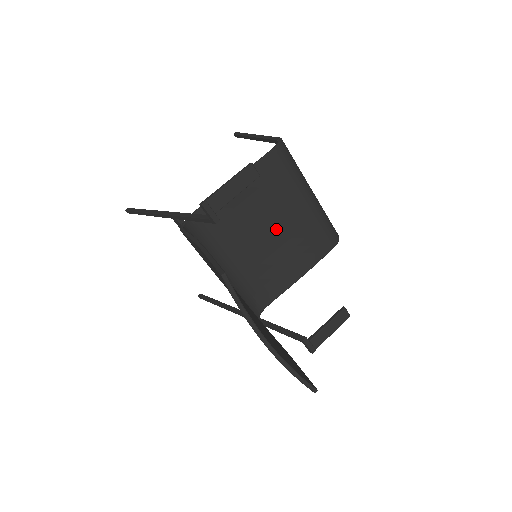
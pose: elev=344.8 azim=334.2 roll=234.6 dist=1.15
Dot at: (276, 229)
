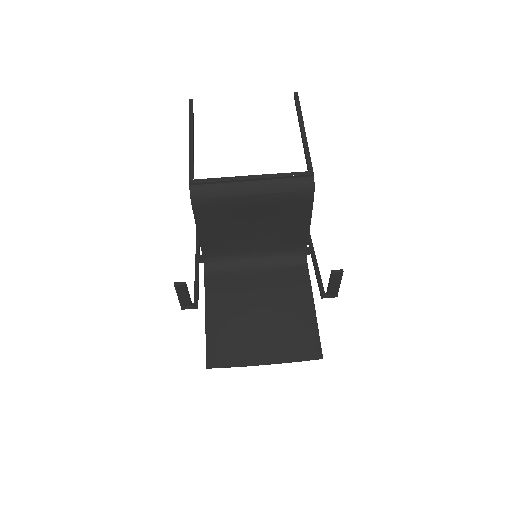
Dot at: (256, 221)
